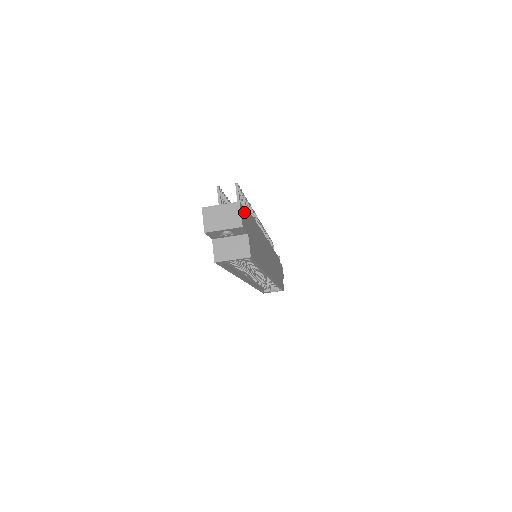
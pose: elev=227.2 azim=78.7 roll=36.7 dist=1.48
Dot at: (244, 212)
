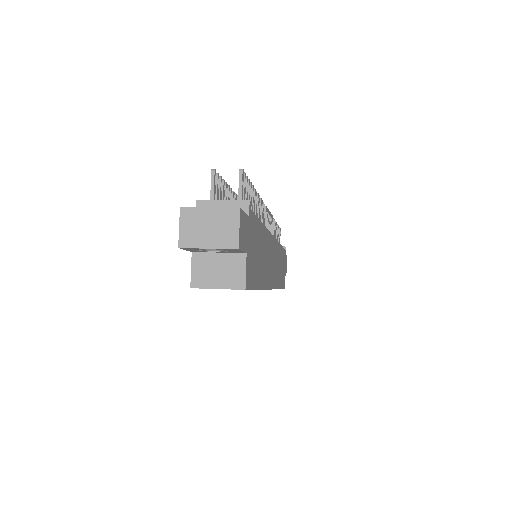
Dot at: (245, 220)
